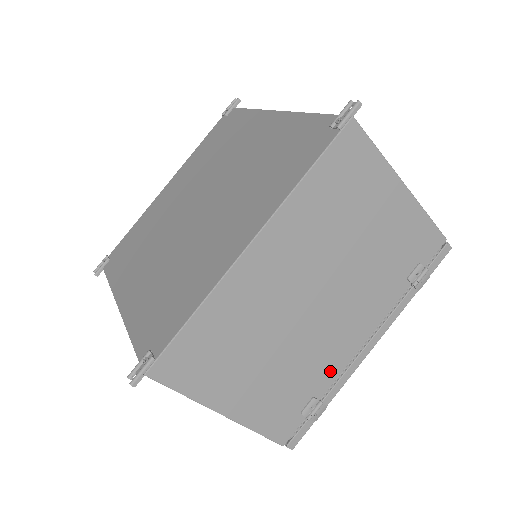
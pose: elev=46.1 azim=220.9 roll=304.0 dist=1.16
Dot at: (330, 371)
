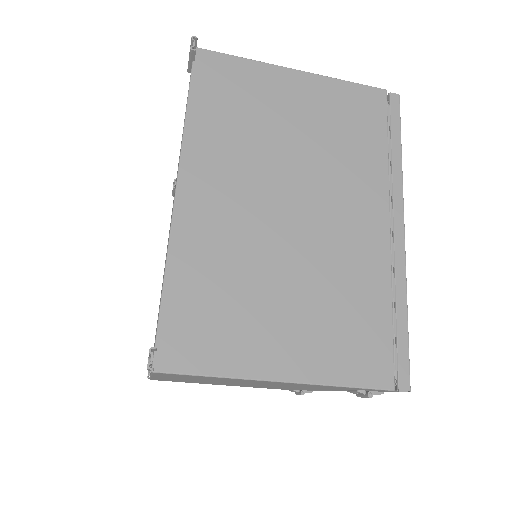
Dot at: (299, 389)
